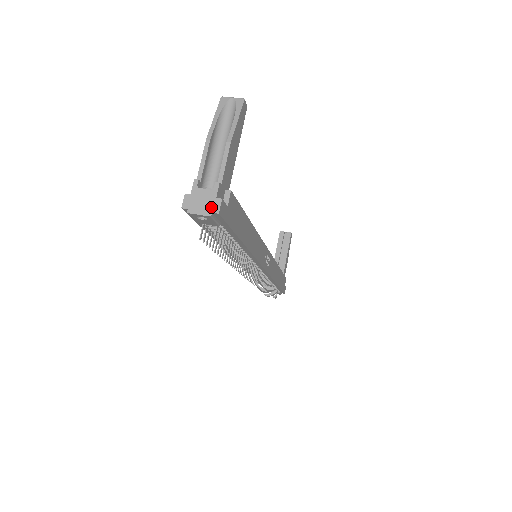
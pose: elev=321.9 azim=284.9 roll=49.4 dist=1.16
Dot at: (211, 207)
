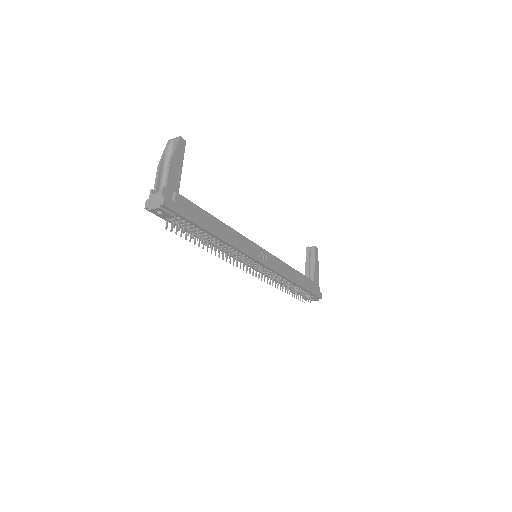
Dot at: (159, 202)
